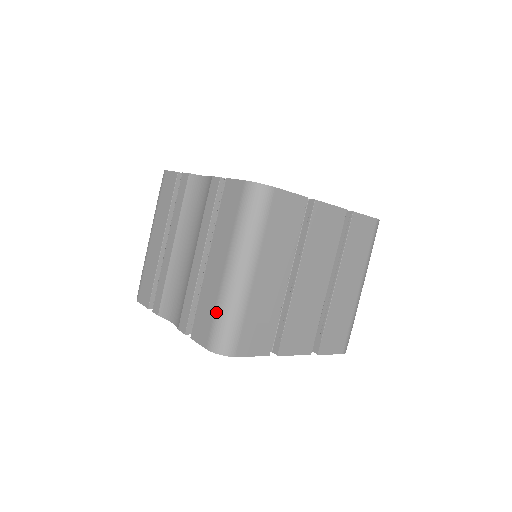
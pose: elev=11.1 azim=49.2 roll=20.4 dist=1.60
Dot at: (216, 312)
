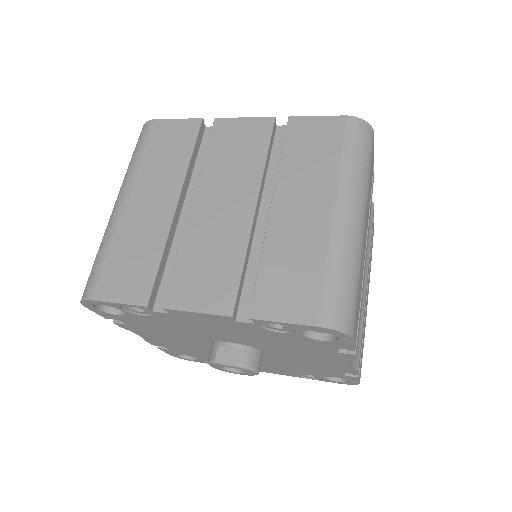
Dot at: occluded
